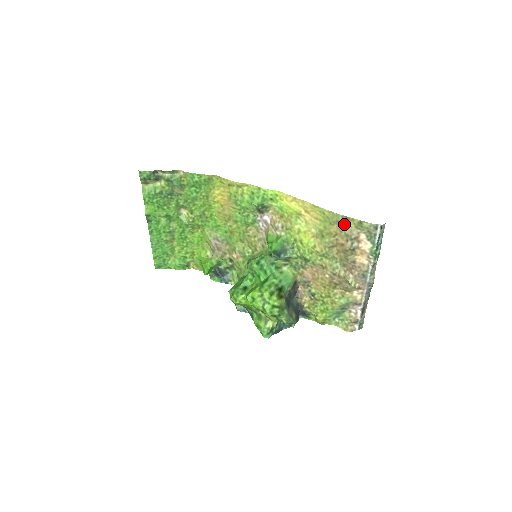
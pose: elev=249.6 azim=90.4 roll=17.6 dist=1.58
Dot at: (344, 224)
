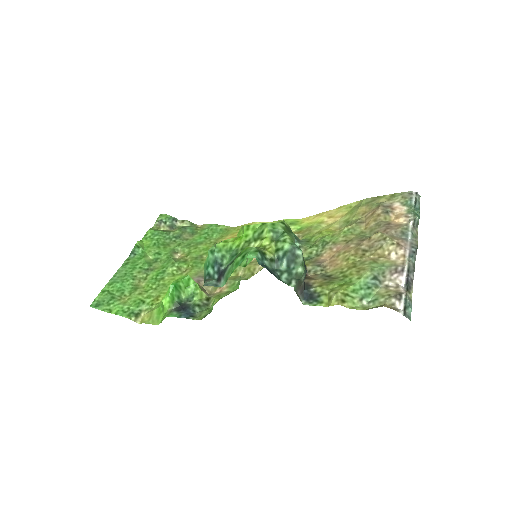
Dot at: (374, 202)
